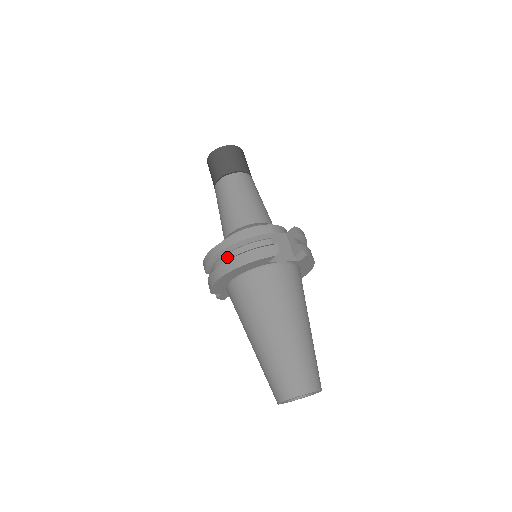
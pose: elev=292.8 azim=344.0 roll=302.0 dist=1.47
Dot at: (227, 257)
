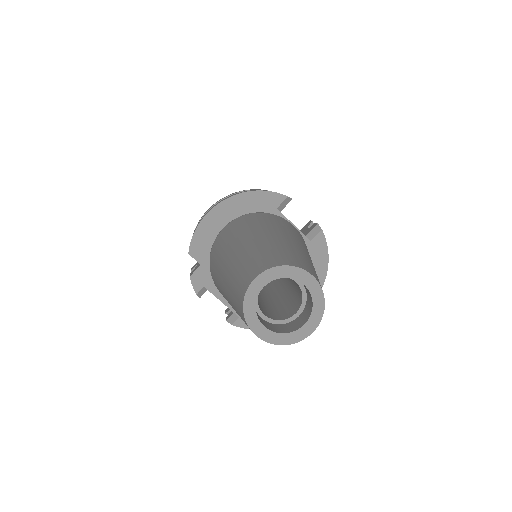
Dot at: occluded
